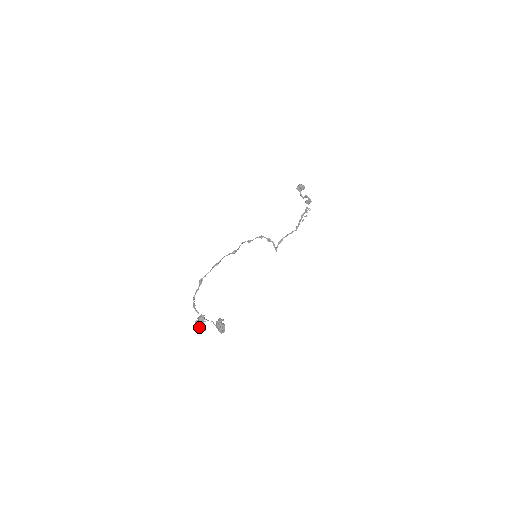
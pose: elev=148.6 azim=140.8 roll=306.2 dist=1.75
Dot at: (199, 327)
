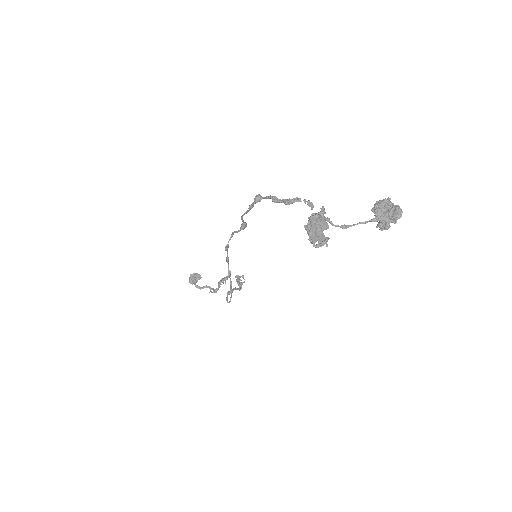
Dot at: (313, 235)
